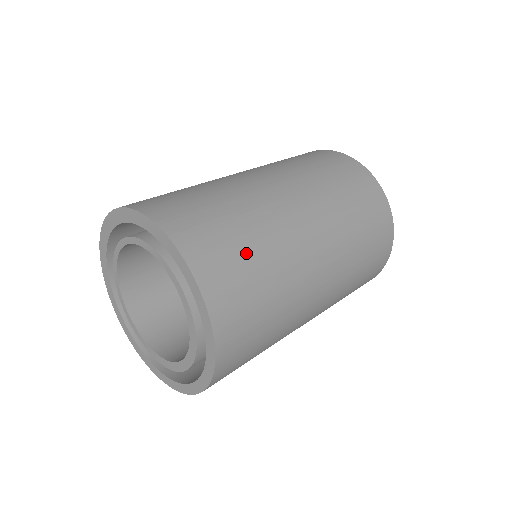
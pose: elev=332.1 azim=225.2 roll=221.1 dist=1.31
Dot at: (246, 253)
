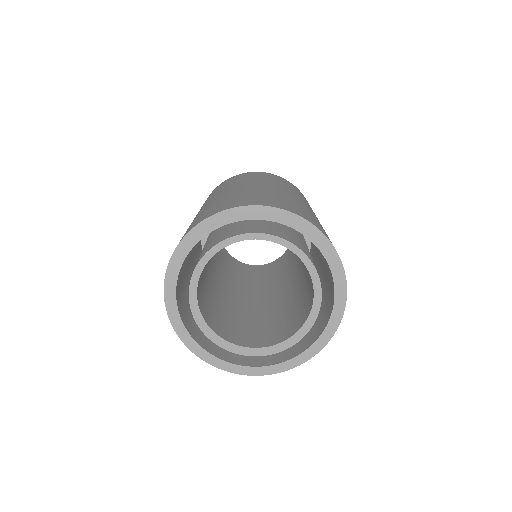
Dot at: occluded
